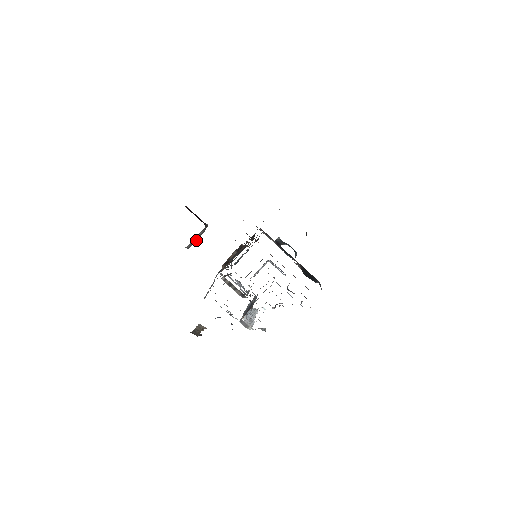
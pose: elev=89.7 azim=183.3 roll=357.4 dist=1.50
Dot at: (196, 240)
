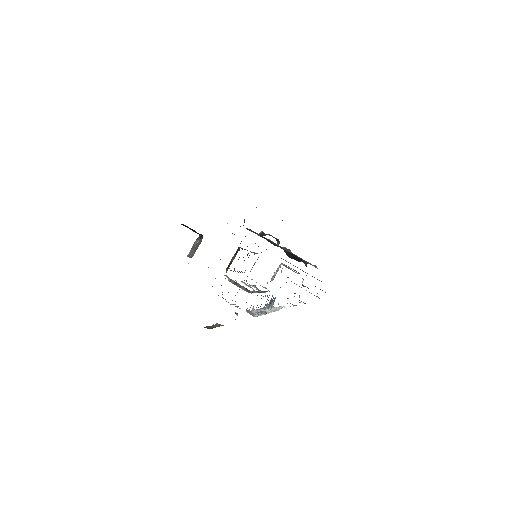
Dot at: occluded
